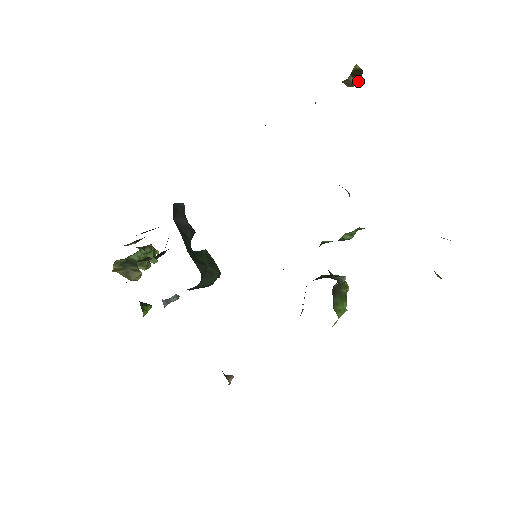
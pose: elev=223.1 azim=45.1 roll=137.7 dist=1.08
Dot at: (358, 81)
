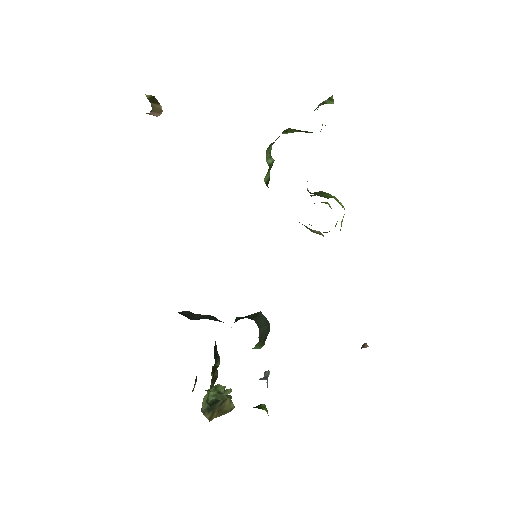
Dot at: (160, 106)
